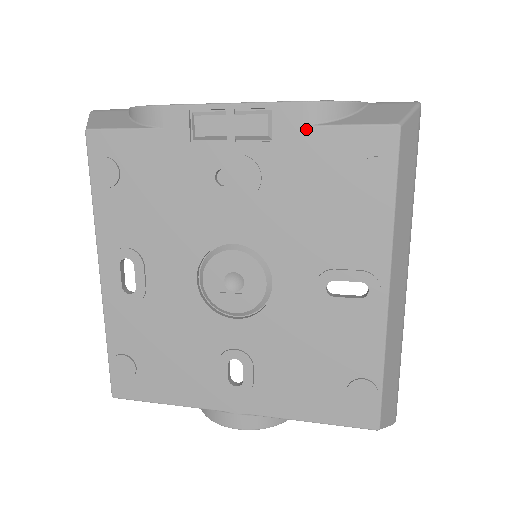
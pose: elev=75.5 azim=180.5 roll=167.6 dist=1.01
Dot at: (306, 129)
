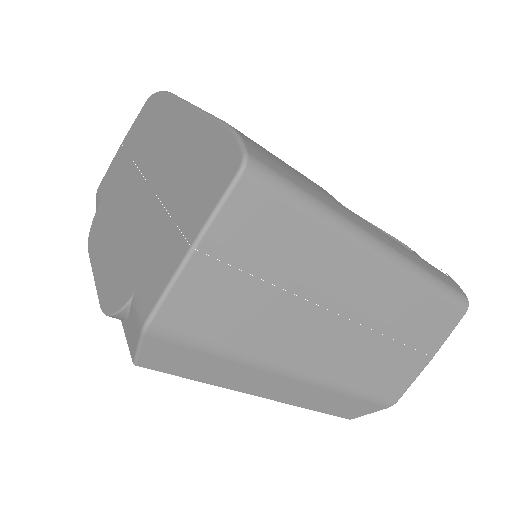
Dot at: occluded
